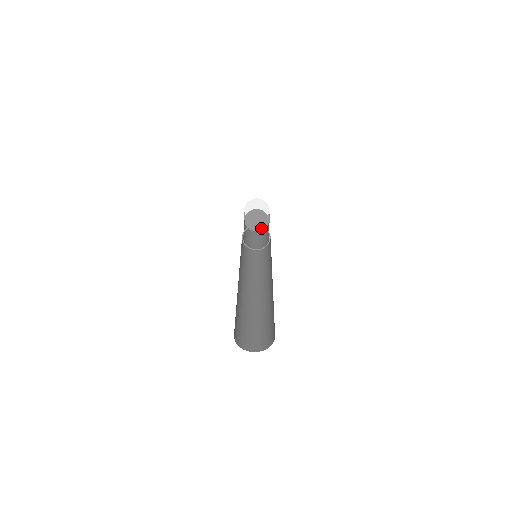
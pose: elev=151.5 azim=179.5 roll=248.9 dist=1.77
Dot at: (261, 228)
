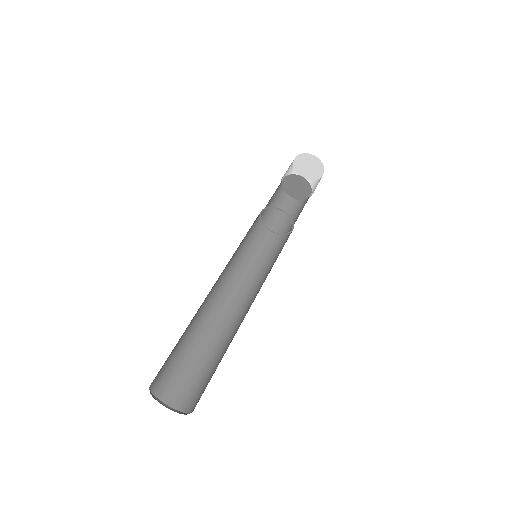
Dot at: (293, 195)
